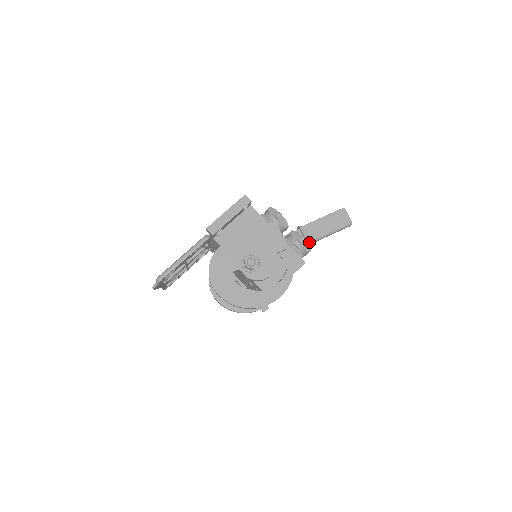
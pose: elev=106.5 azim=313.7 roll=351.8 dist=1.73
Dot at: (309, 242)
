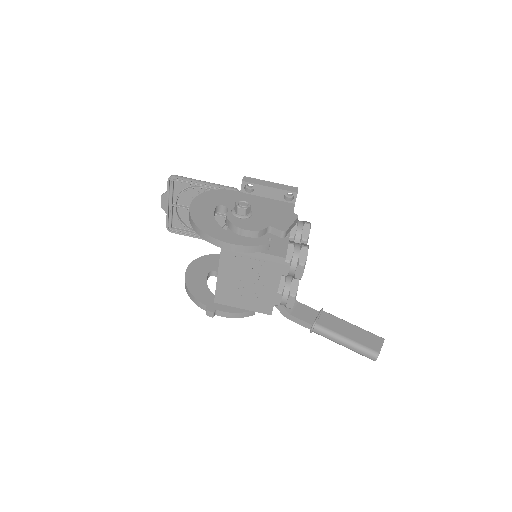
Dot at: (316, 325)
